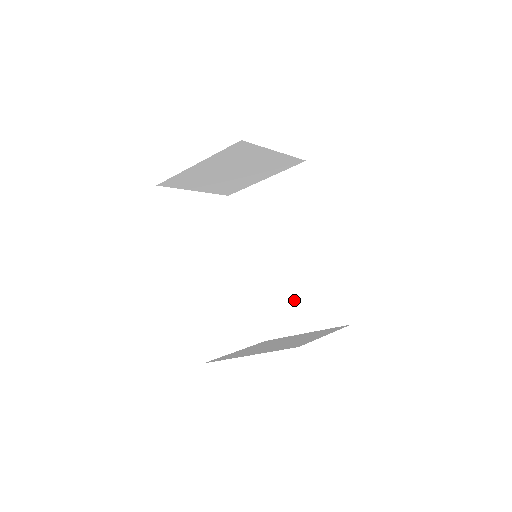
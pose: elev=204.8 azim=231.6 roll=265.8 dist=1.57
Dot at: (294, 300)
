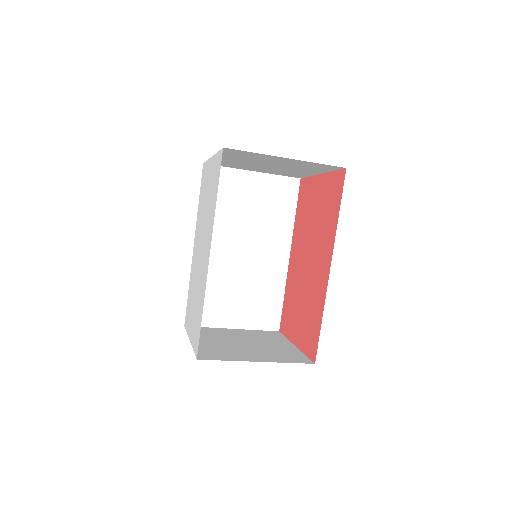
Dot at: (234, 296)
